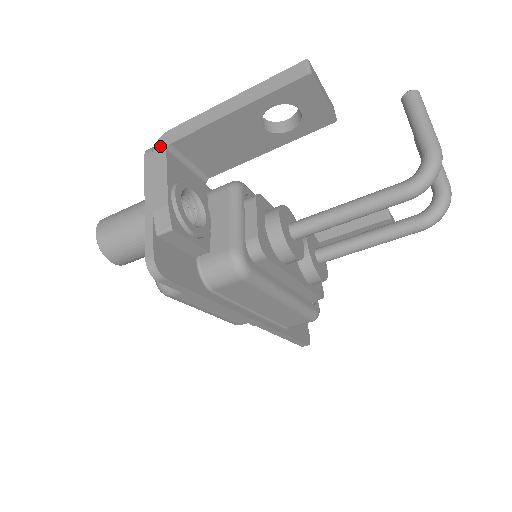
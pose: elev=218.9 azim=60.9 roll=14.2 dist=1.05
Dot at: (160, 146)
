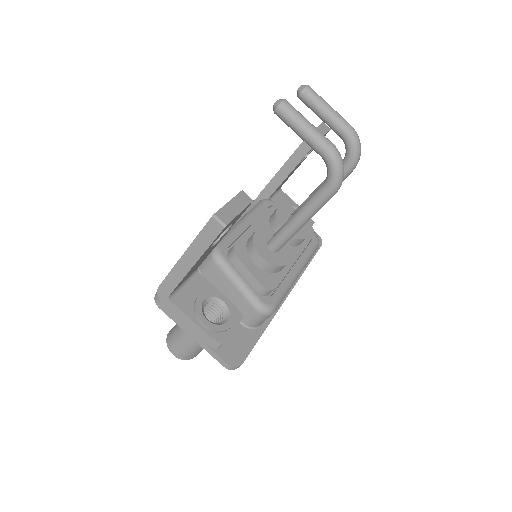
Dot at: (163, 299)
